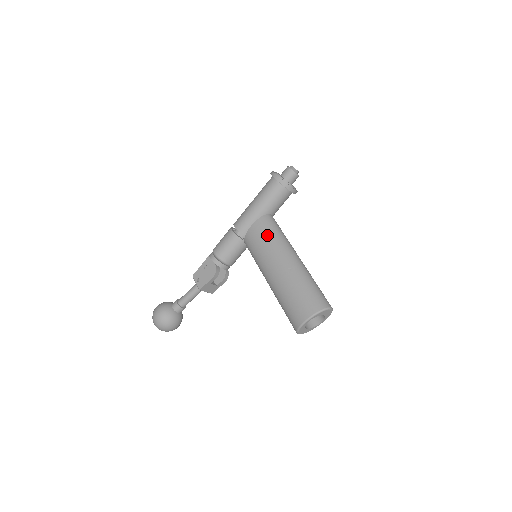
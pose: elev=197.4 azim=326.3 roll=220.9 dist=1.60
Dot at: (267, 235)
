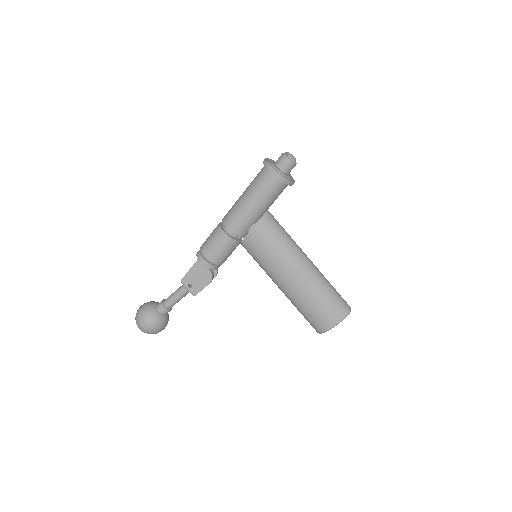
Dot at: (273, 241)
